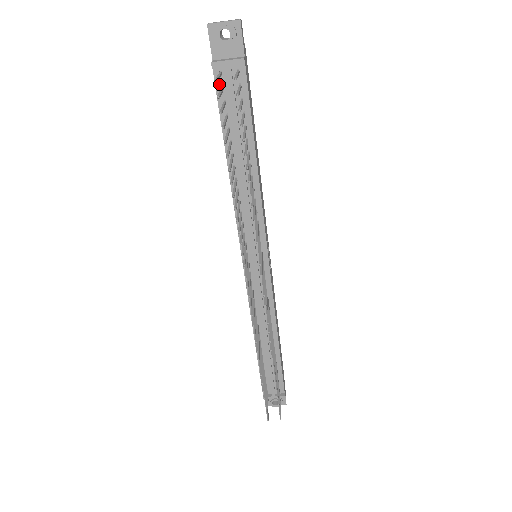
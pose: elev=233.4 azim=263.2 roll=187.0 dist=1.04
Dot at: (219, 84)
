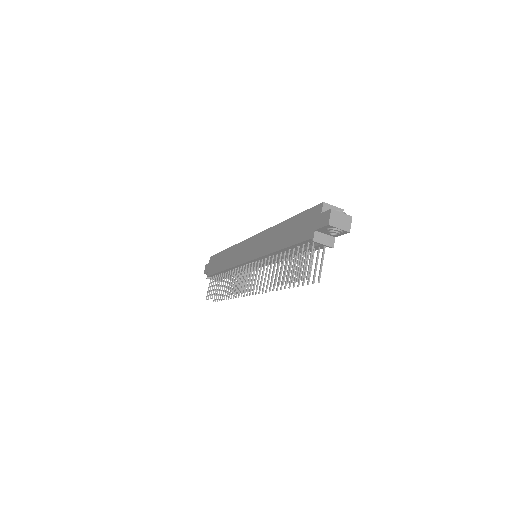
Dot at: (308, 242)
